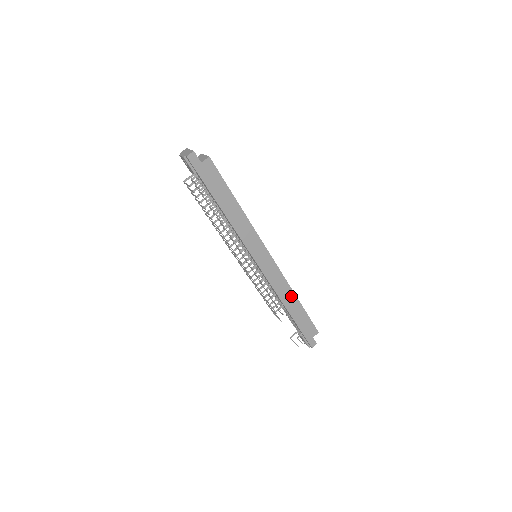
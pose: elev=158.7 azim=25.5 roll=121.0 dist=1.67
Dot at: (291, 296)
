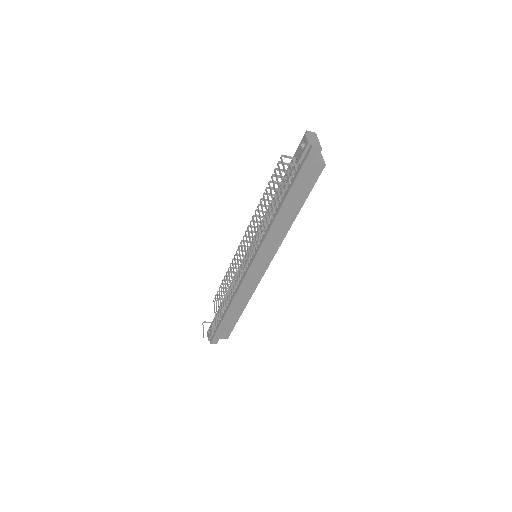
Dot at: (243, 304)
